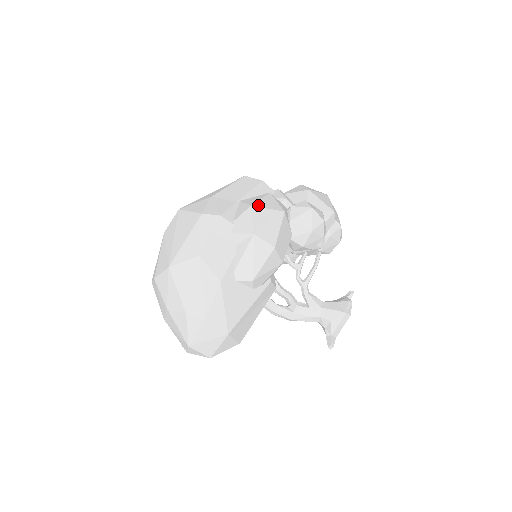
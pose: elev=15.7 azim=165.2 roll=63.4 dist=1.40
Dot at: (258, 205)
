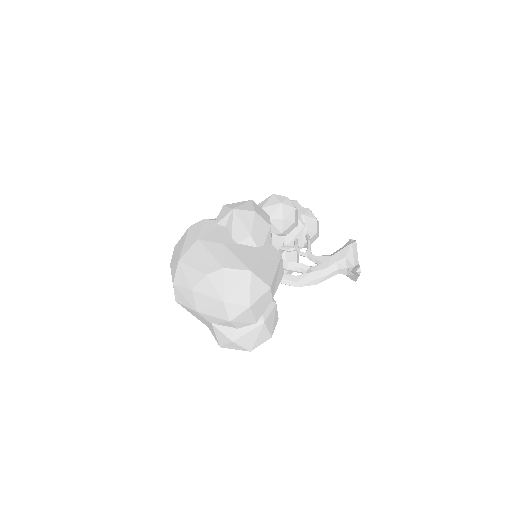
Dot at: occluded
